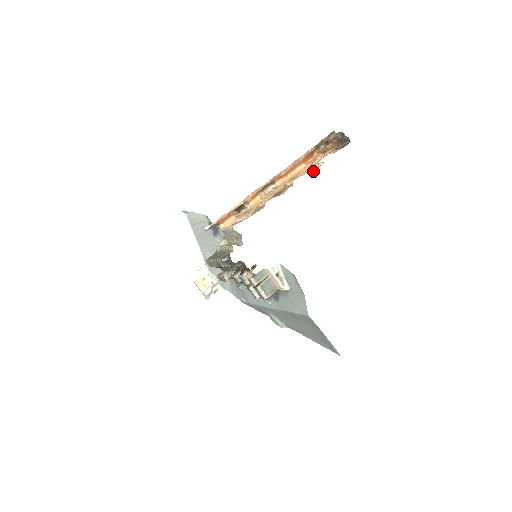
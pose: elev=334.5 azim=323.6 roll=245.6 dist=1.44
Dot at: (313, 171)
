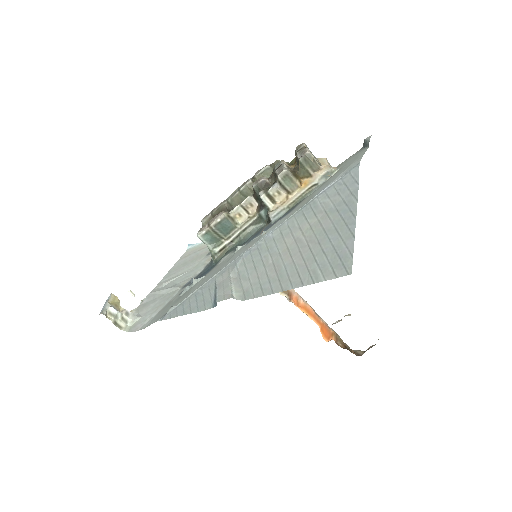
Dot at: (333, 323)
